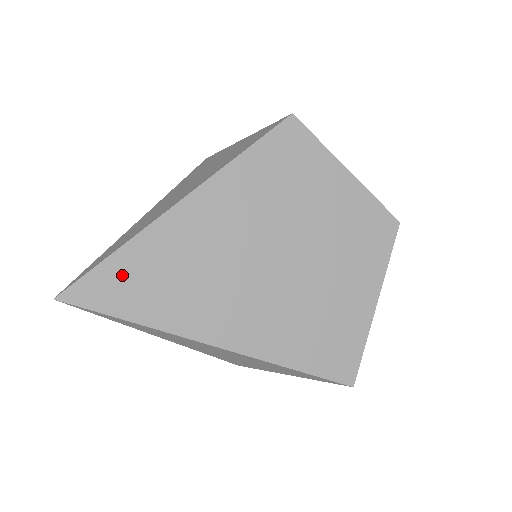
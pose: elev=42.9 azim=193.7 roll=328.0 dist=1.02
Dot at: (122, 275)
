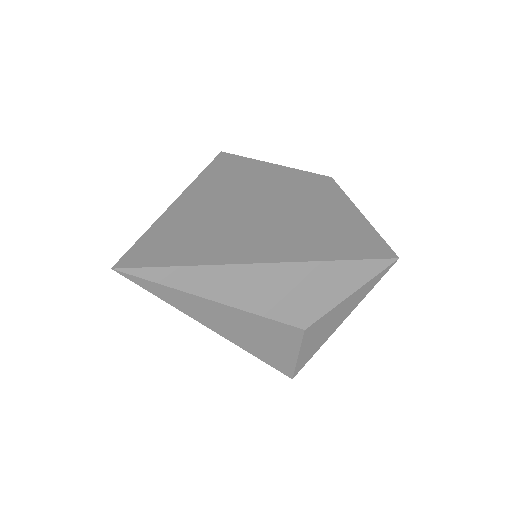
Dot at: (162, 241)
